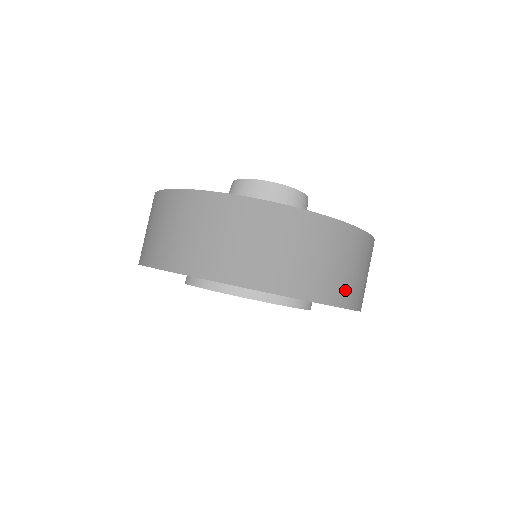
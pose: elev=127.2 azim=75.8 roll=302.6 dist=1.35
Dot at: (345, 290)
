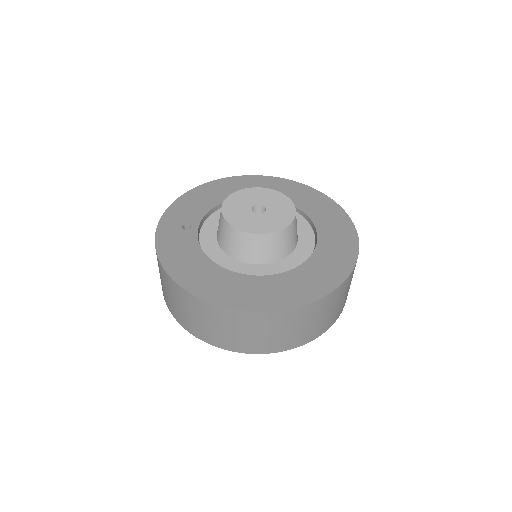
Dot at: (334, 317)
